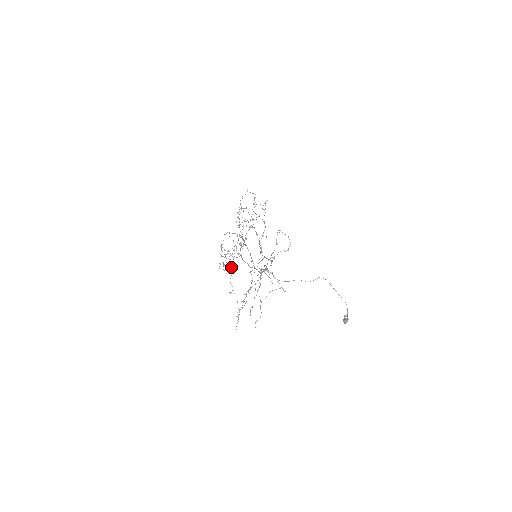
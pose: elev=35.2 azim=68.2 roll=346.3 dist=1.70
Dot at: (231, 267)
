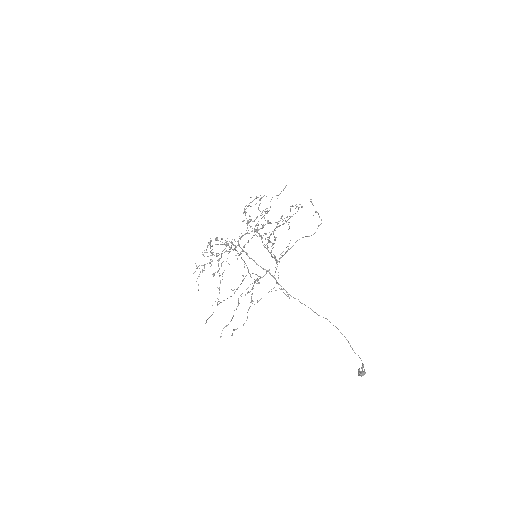
Dot at: (222, 251)
